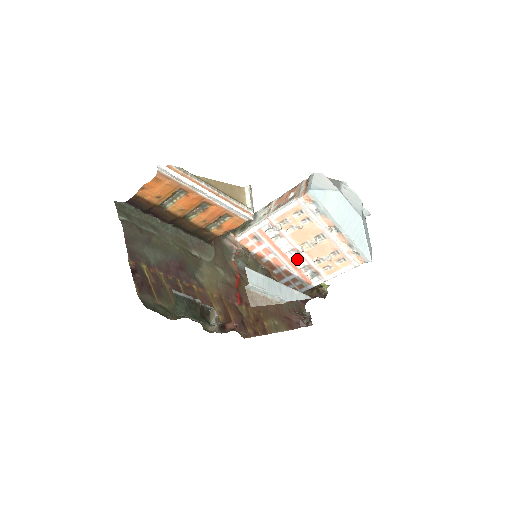
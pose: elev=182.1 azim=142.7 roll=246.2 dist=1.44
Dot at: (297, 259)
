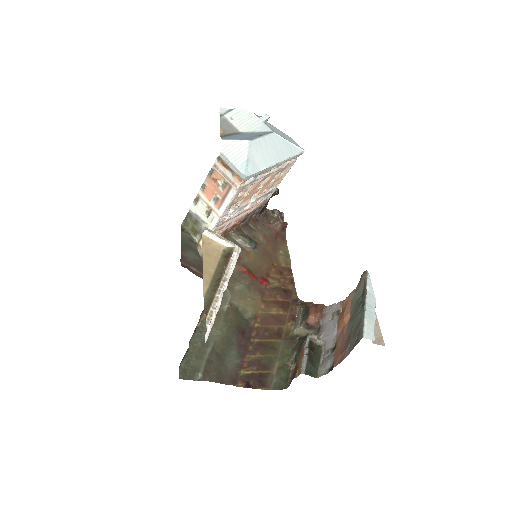
Dot at: (252, 204)
